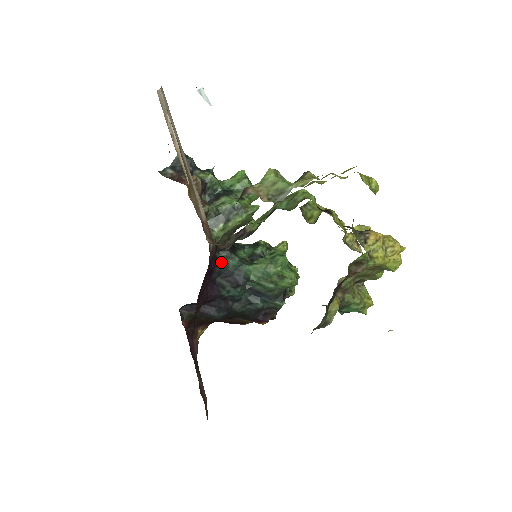
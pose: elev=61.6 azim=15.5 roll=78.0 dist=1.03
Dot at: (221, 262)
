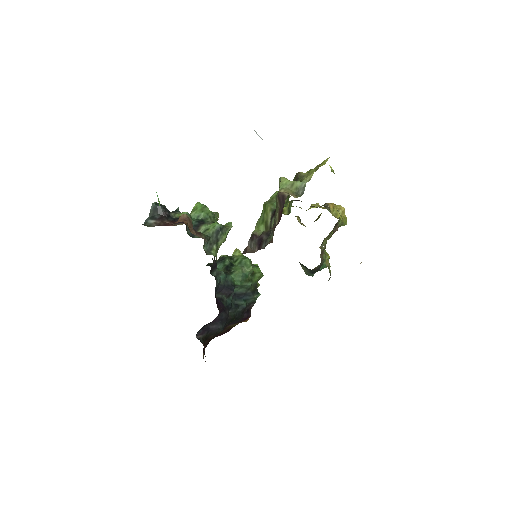
Dot at: (216, 279)
